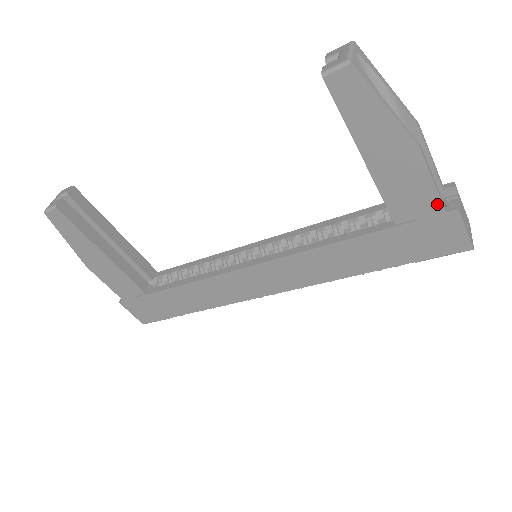
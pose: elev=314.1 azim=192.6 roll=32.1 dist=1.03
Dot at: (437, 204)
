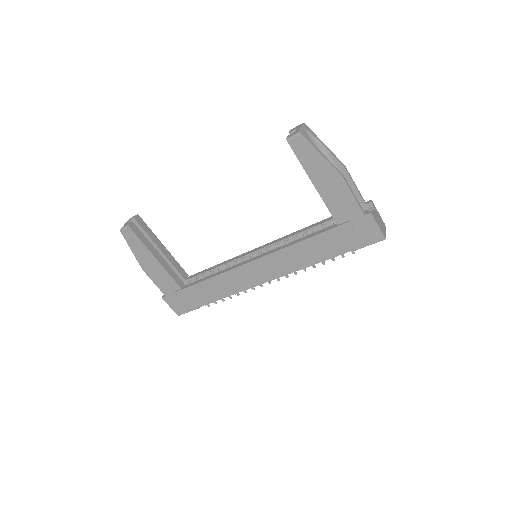
Dot at: (359, 210)
